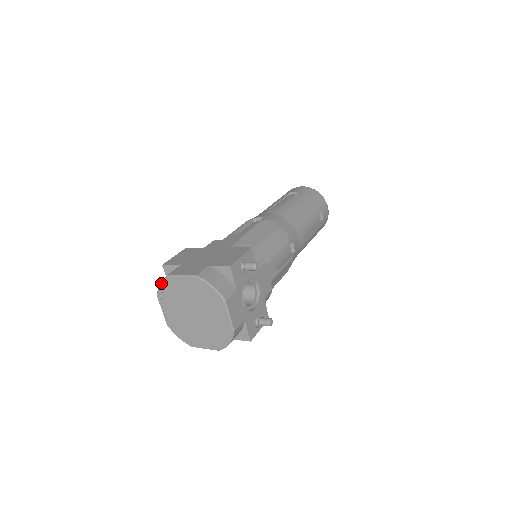
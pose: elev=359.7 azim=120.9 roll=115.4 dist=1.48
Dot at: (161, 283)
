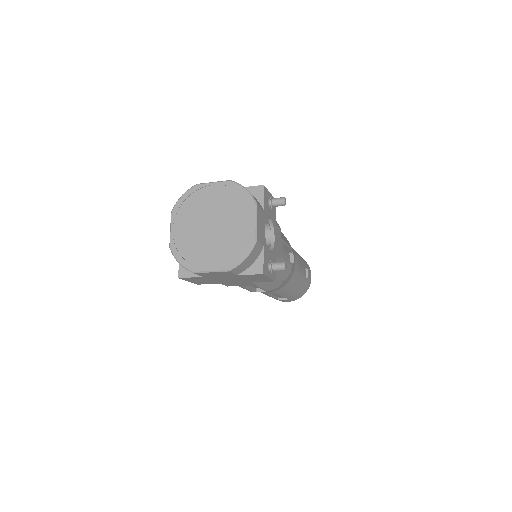
Dot at: (184, 194)
